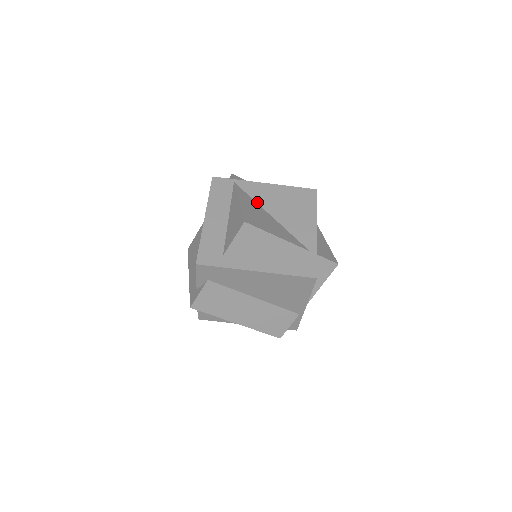
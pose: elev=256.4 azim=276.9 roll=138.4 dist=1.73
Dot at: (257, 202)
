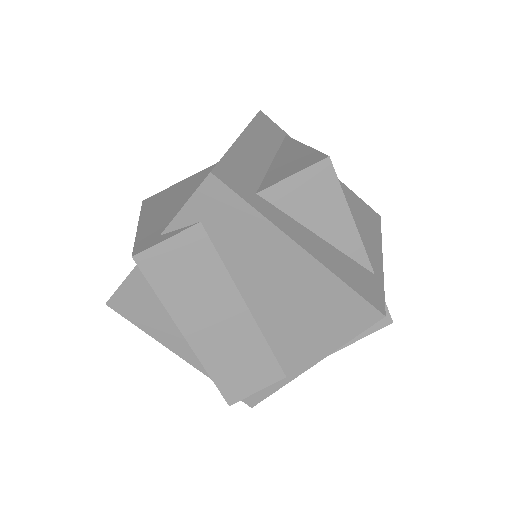
Dot at: occluded
